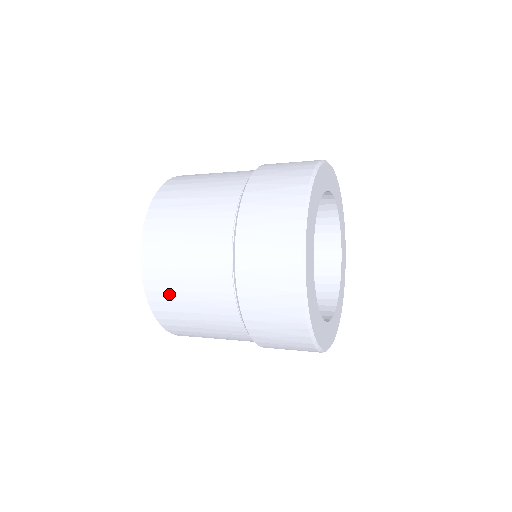
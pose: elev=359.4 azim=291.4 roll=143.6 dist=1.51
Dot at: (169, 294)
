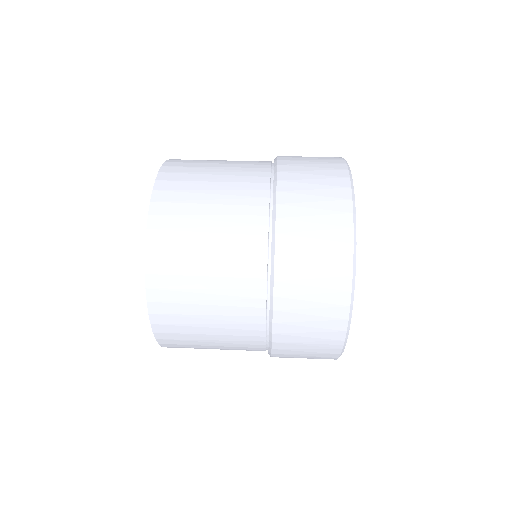
Dot at: (182, 317)
